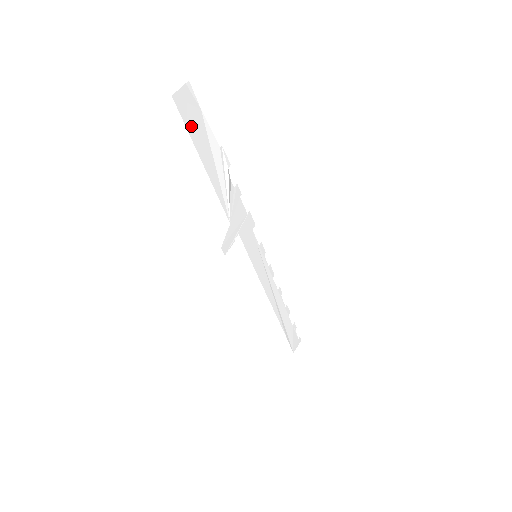
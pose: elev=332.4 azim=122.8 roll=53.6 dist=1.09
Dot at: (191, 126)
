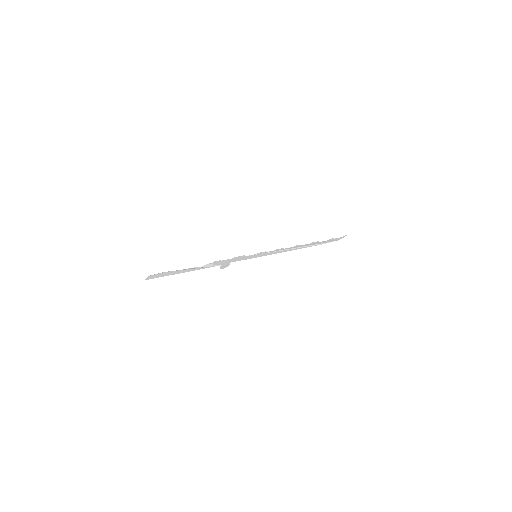
Dot at: (163, 275)
